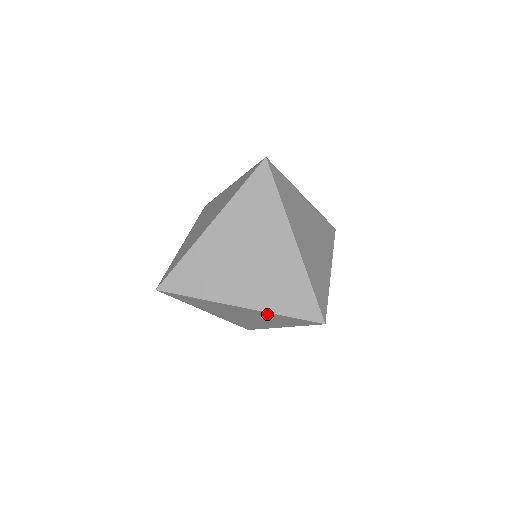
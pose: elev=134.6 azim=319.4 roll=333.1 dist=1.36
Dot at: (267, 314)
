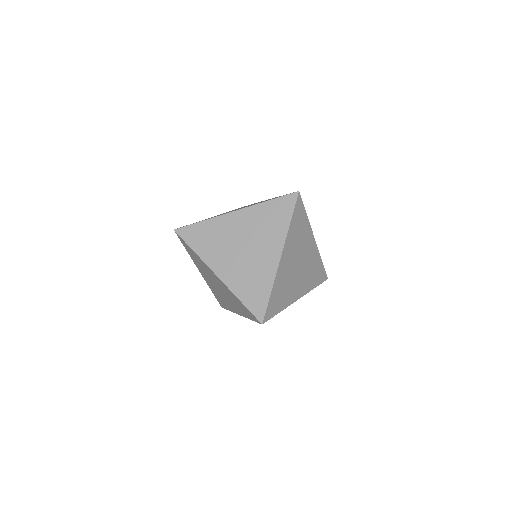
Dot at: (231, 293)
